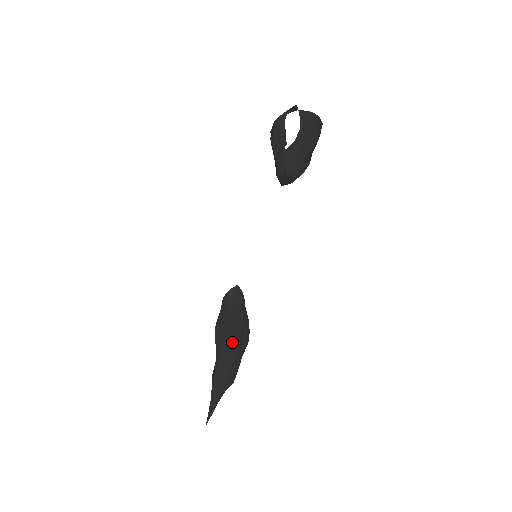
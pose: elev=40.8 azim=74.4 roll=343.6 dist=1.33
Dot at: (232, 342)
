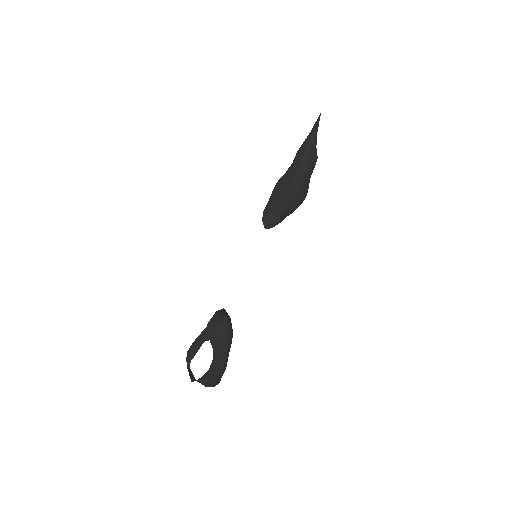
Dot at: occluded
